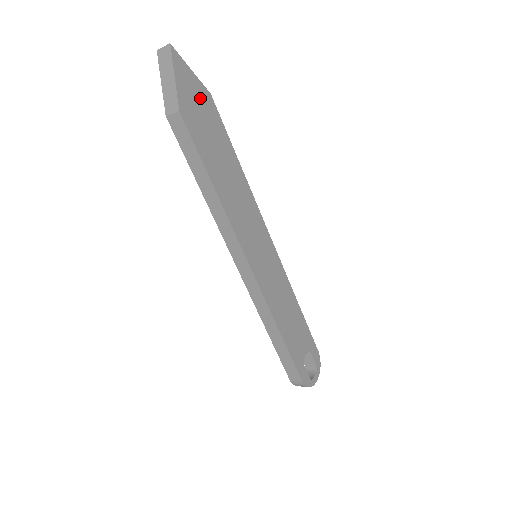
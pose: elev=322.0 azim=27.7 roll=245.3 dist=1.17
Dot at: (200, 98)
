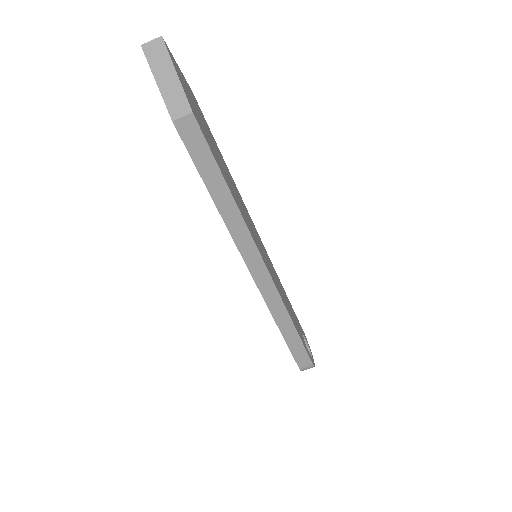
Dot at: (192, 97)
